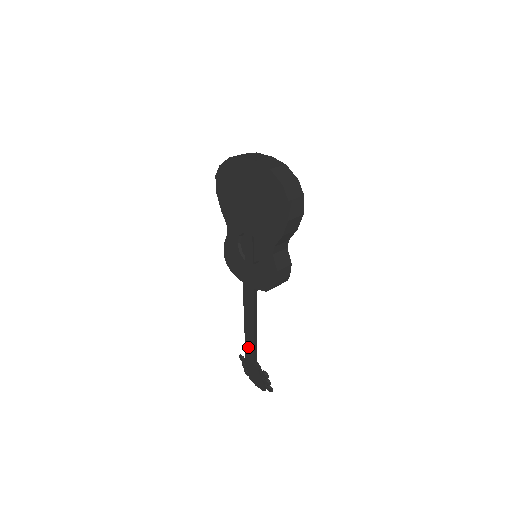
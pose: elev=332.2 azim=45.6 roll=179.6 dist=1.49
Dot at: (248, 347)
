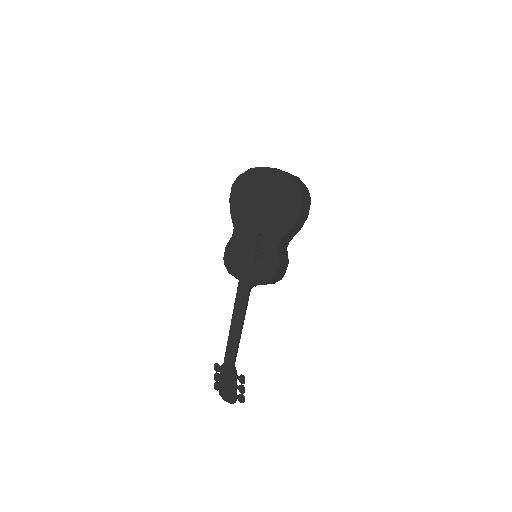
Dot at: (230, 349)
